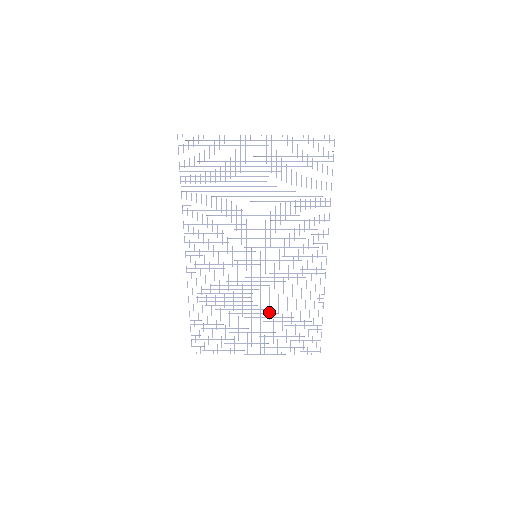
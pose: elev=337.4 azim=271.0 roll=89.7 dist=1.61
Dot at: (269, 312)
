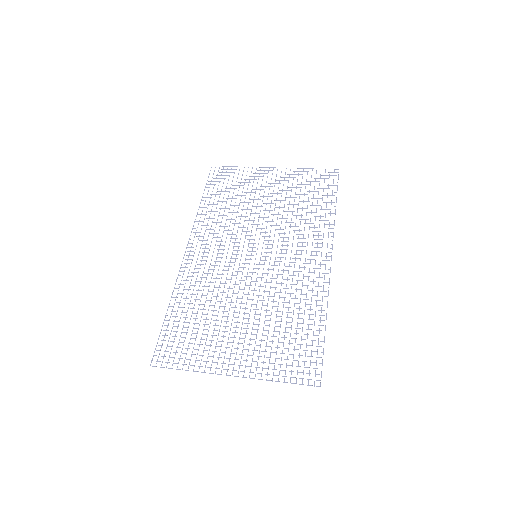
Dot at: (259, 318)
